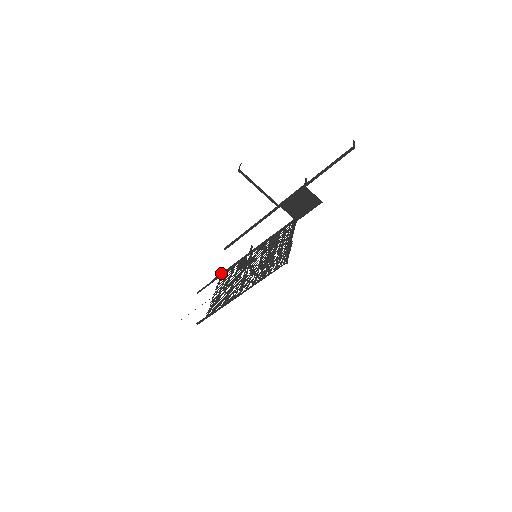
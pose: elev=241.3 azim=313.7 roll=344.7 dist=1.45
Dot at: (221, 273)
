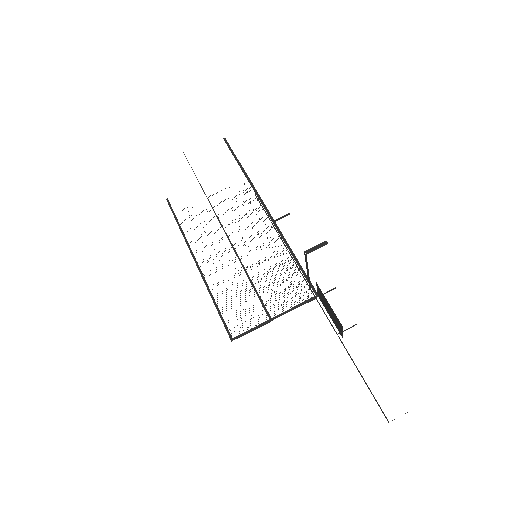
Dot at: occluded
